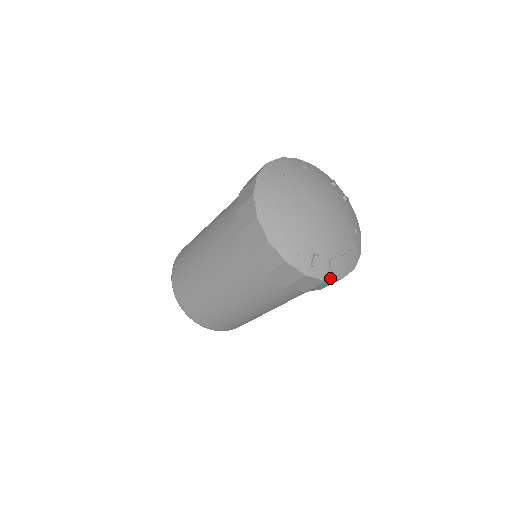
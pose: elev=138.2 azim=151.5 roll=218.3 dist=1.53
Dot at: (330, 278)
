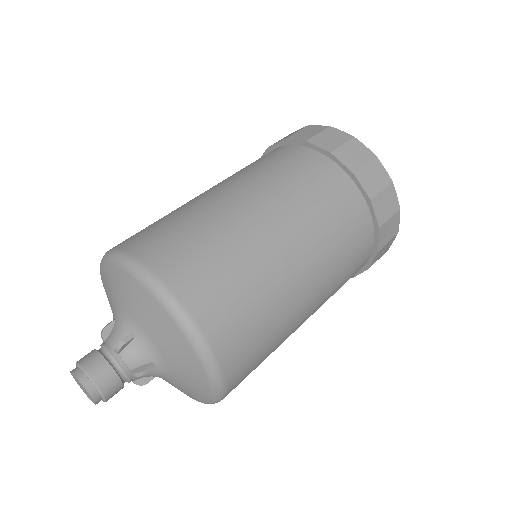
Dot at: occluded
